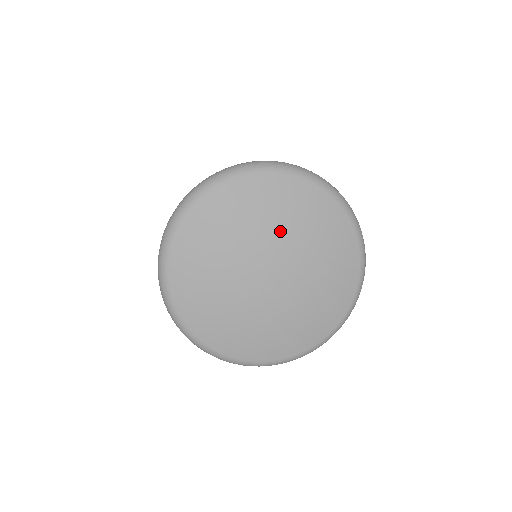
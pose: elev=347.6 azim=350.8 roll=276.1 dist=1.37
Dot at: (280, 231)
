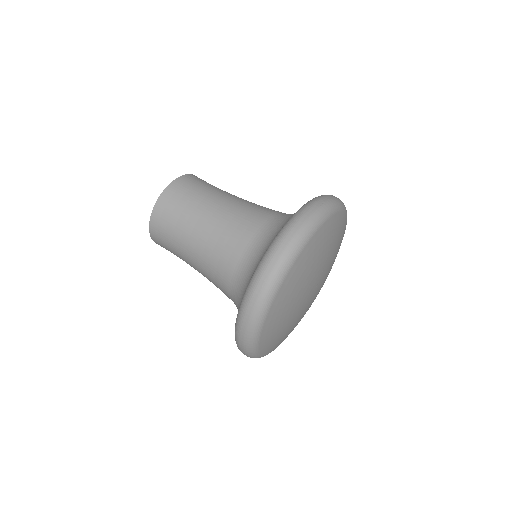
Dot at: (328, 257)
